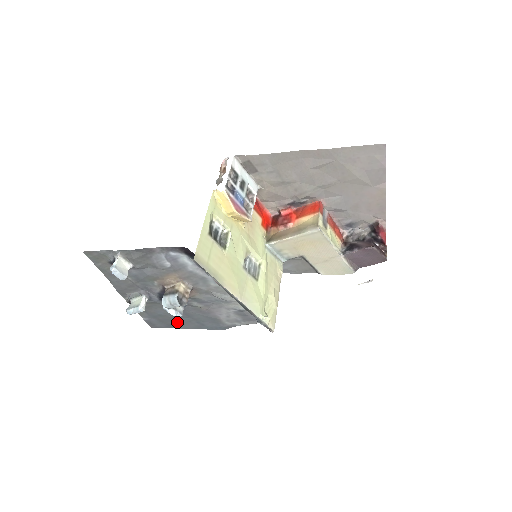
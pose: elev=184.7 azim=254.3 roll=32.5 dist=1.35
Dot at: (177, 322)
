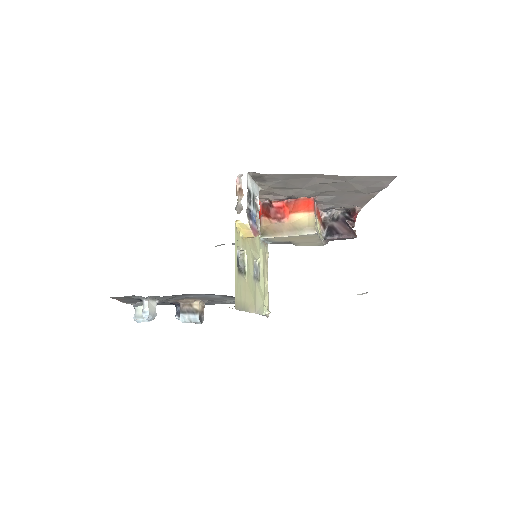
Dot at: (168, 304)
